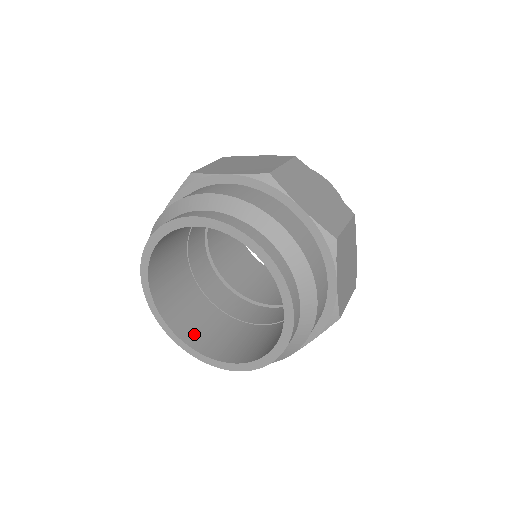
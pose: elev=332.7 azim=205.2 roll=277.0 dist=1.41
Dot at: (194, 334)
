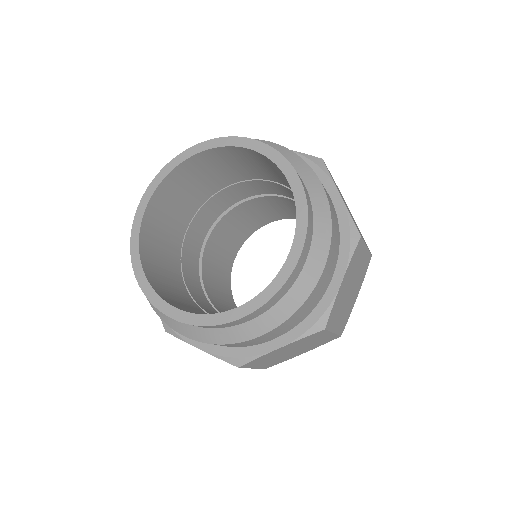
Dot at: occluded
